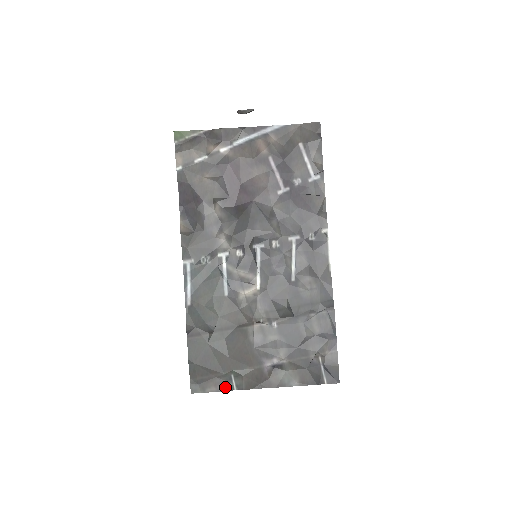
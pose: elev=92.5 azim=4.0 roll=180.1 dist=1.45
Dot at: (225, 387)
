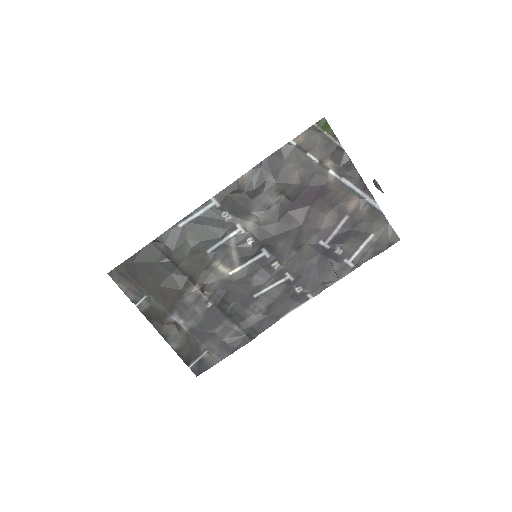
Dot at: (133, 297)
